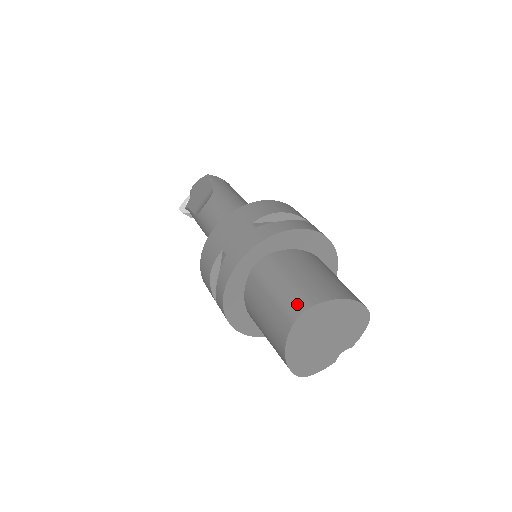
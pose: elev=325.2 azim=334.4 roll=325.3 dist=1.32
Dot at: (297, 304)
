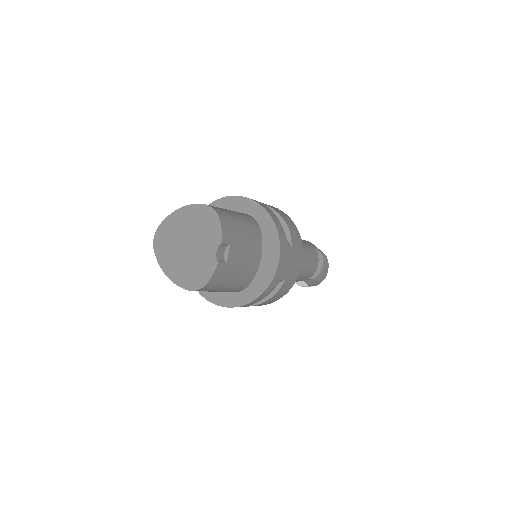
Dot at: occluded
